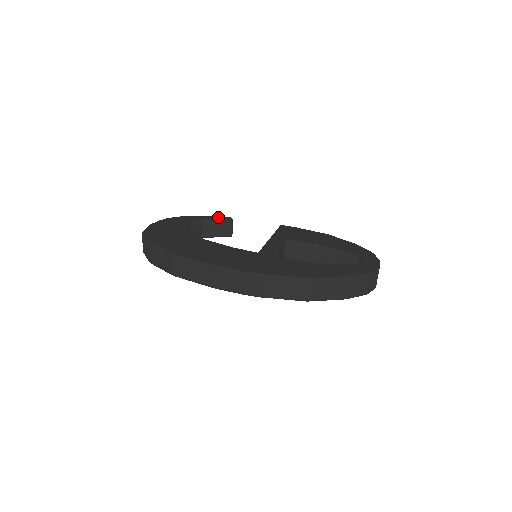
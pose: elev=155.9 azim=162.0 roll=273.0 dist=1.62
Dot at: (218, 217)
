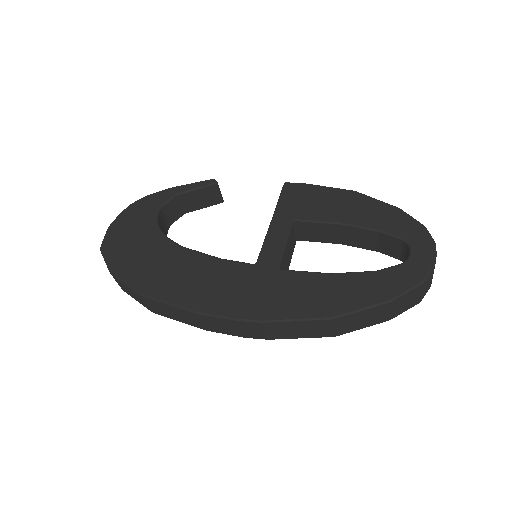
Dot at: (197, 184)
